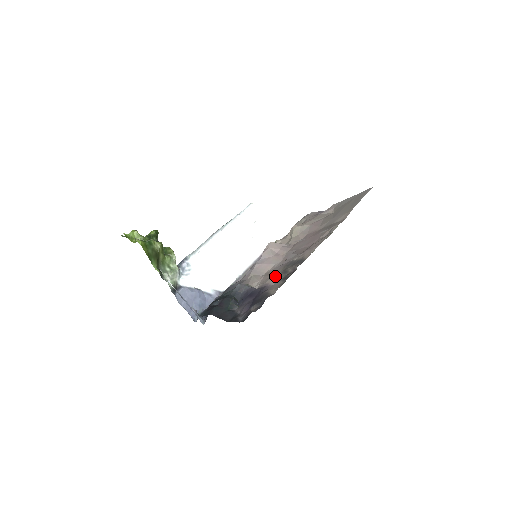
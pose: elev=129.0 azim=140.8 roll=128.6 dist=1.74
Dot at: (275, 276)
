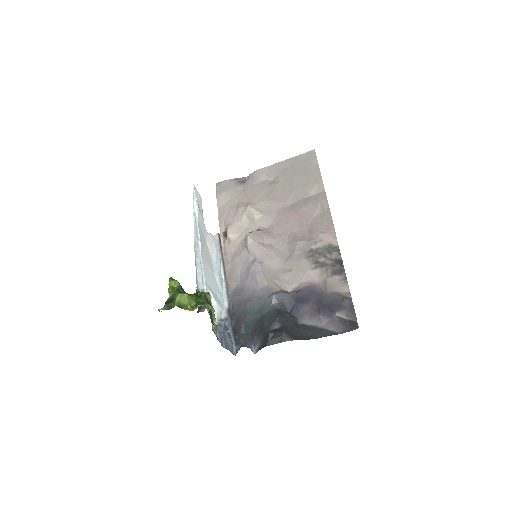
Dot at: (309, 272)
